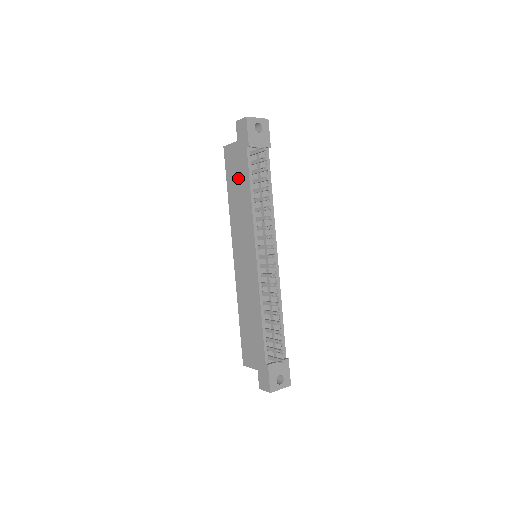
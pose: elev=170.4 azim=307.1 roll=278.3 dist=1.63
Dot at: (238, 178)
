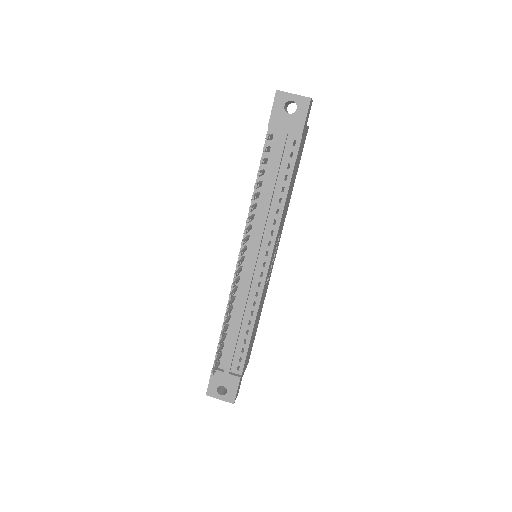
Dot at: occluded
